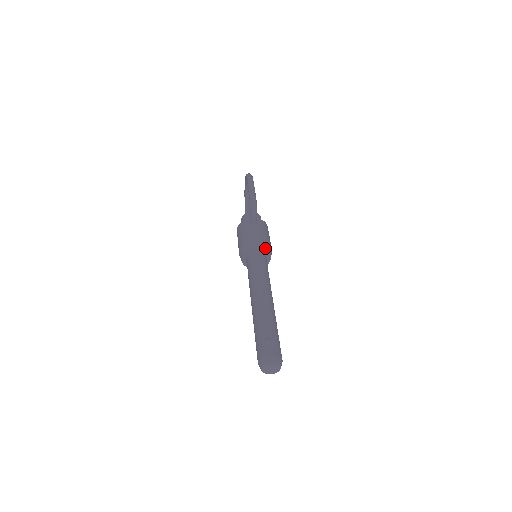
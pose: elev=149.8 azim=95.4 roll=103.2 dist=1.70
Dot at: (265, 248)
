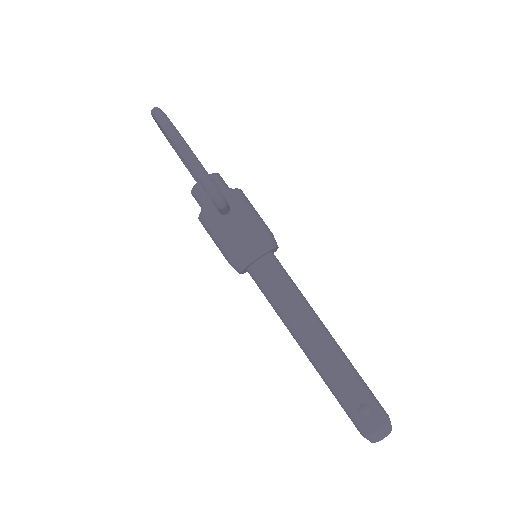
Dot at: (269, 249)
